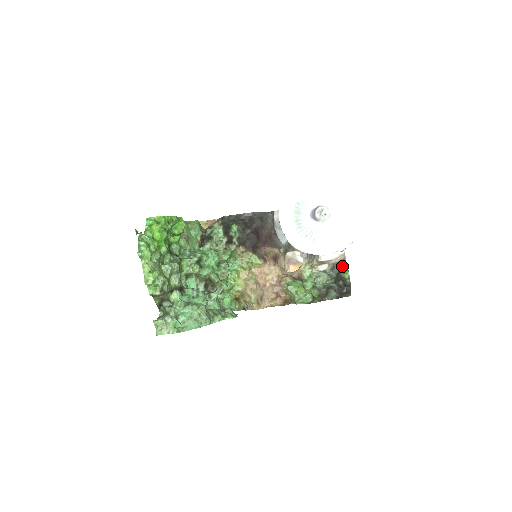
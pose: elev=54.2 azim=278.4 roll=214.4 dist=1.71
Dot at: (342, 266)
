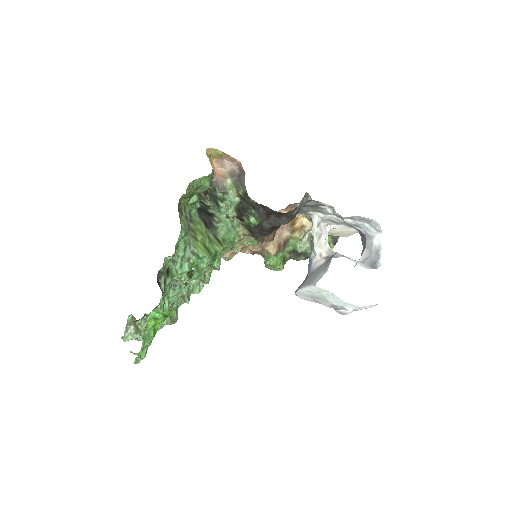
Dot at: (331, 242)
